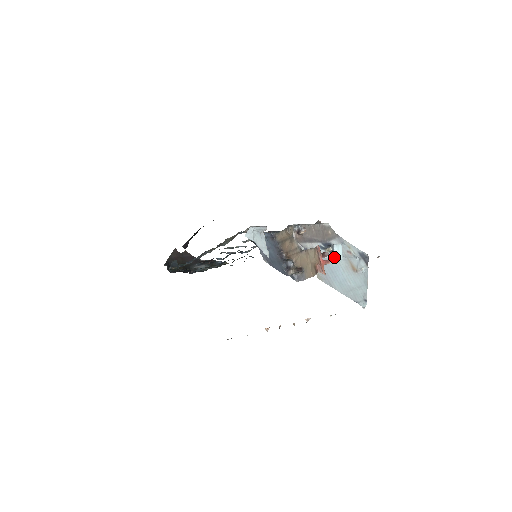
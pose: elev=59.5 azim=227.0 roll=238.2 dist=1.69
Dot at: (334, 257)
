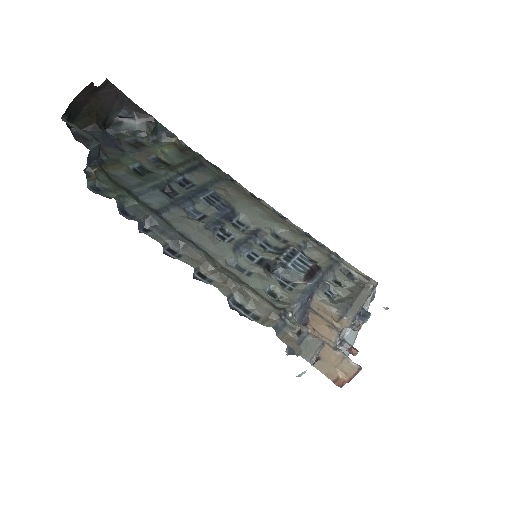
Dot at: occluded
